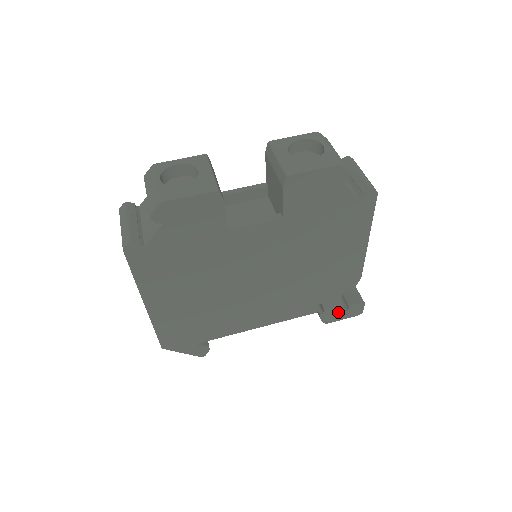
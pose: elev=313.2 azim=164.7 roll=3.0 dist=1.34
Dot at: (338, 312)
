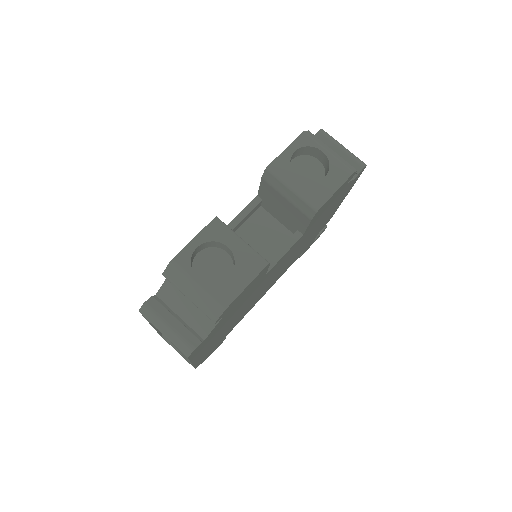
Dot at: (310, 245)
